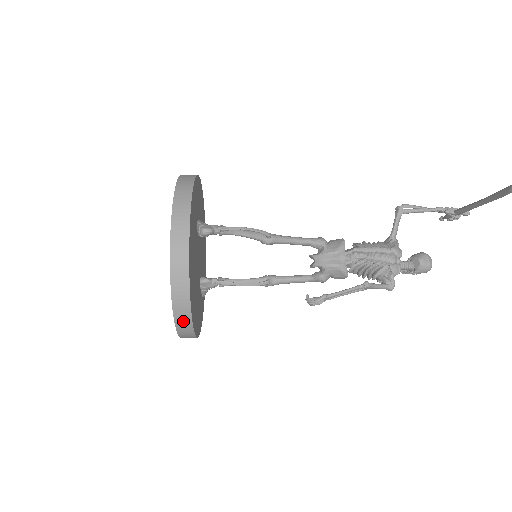
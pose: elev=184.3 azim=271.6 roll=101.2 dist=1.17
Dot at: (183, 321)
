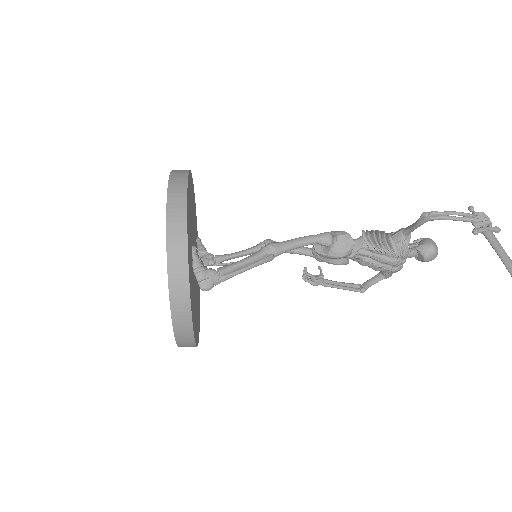
Dot at: occluded
